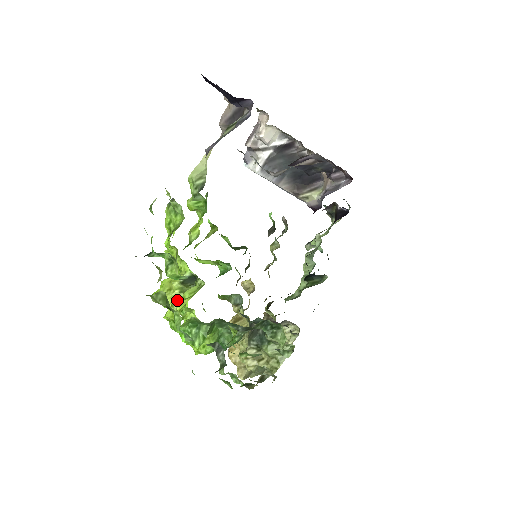
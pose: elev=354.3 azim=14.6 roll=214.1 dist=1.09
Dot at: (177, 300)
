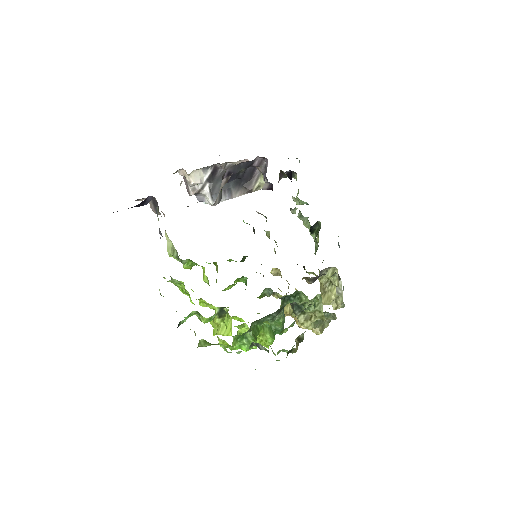
Dot at: (226, 329)
